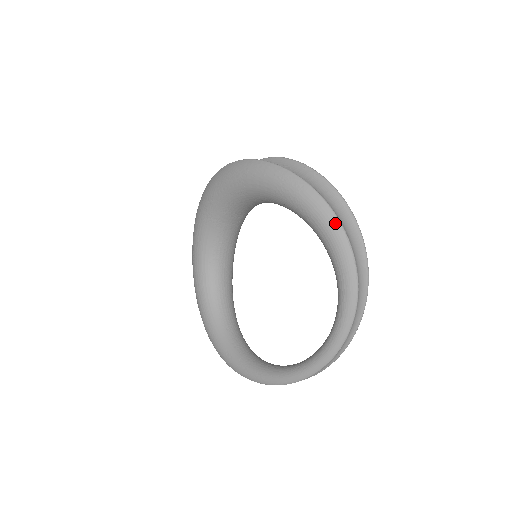
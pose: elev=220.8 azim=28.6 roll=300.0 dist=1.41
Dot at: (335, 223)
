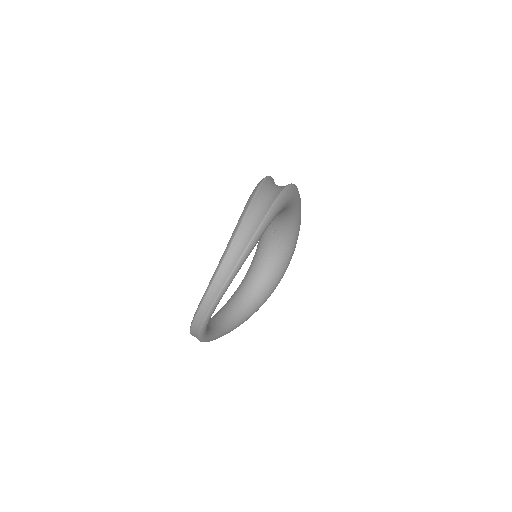
Dot at: (249, 201)
